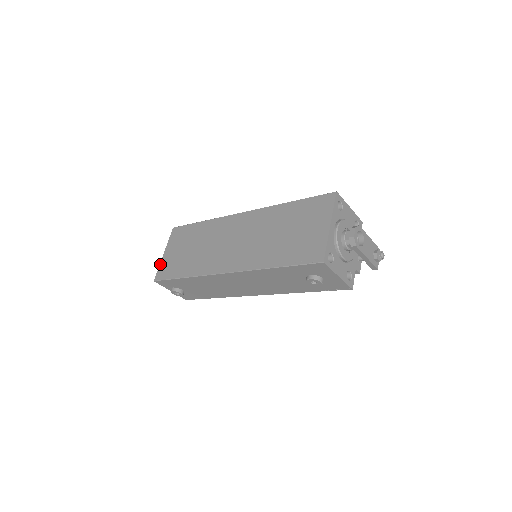
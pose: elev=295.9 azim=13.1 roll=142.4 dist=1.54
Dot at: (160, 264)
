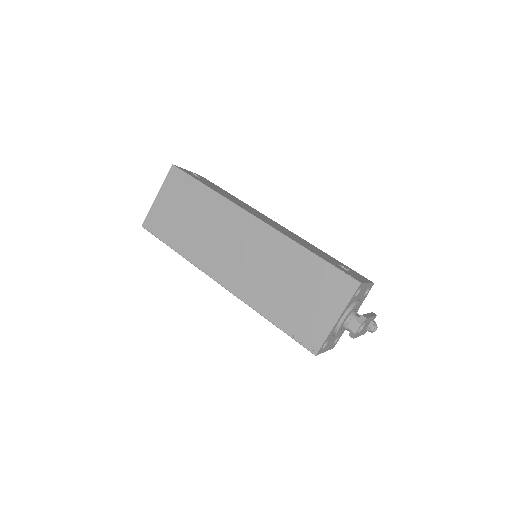
Dot at: (151, 208)
